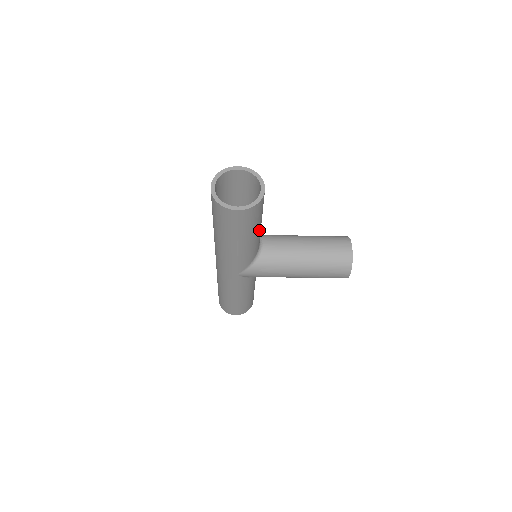
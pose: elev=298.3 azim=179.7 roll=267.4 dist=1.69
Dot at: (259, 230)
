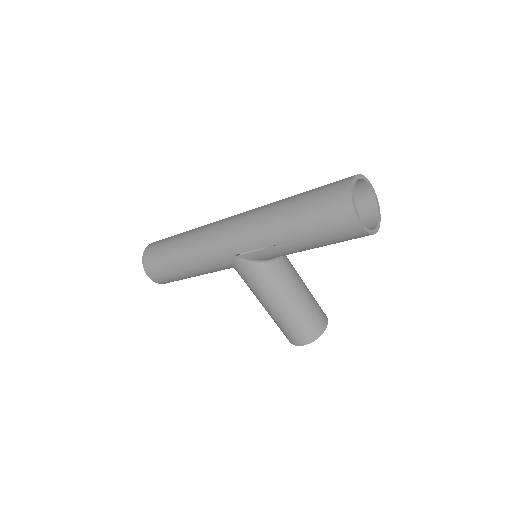
Dot at: occluded
